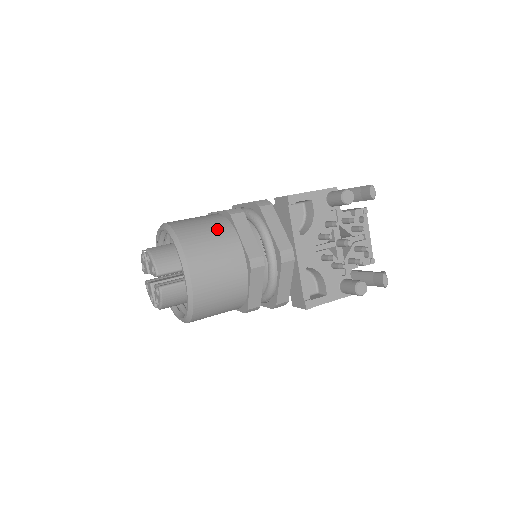
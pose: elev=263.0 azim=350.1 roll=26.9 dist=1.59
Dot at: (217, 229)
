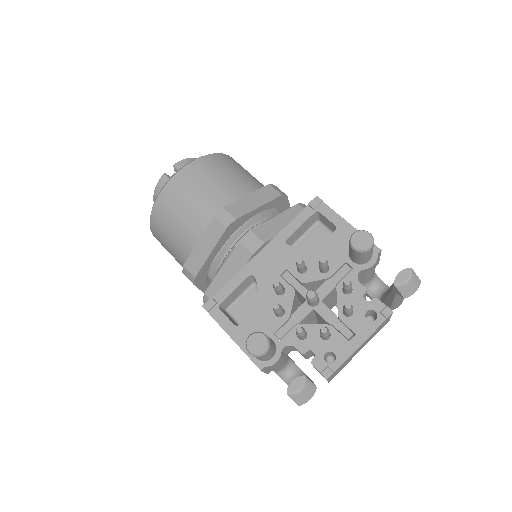
Dot at: (245, 180)
